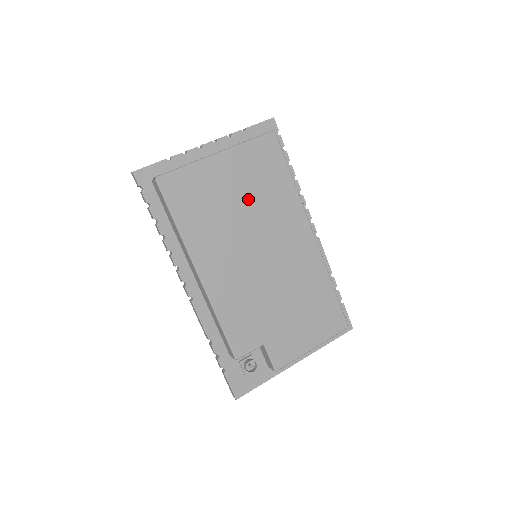
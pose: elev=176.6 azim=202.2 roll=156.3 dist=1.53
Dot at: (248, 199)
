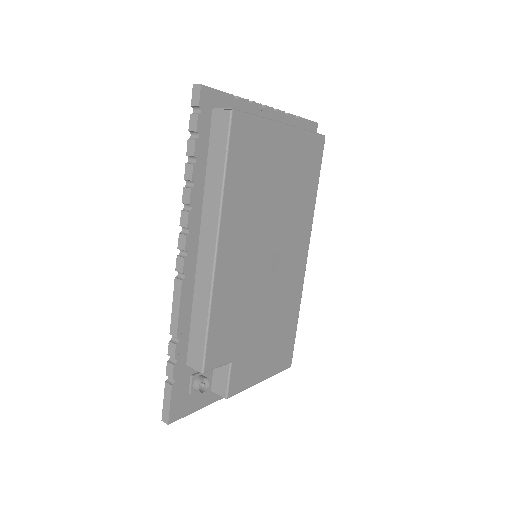
Dot at: (285, 191)
